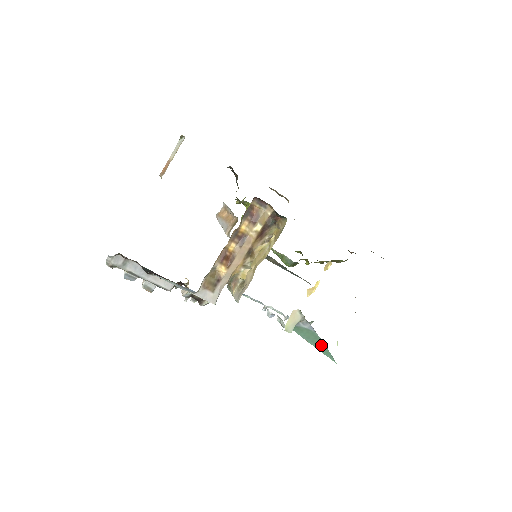
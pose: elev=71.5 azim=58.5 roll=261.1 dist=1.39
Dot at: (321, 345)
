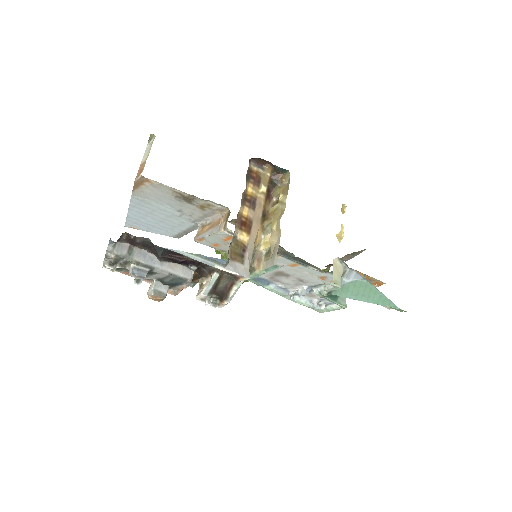
Dot at: (374, 294)
